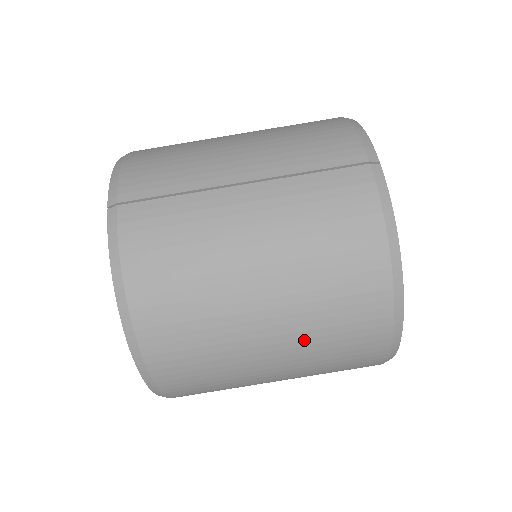
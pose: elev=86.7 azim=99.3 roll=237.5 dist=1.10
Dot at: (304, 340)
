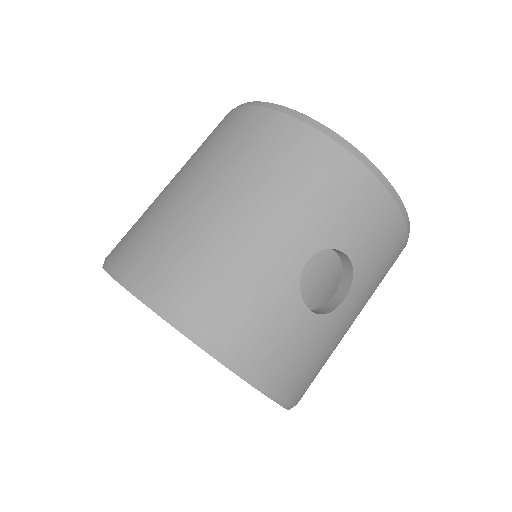
Dot at: (241, 175)
